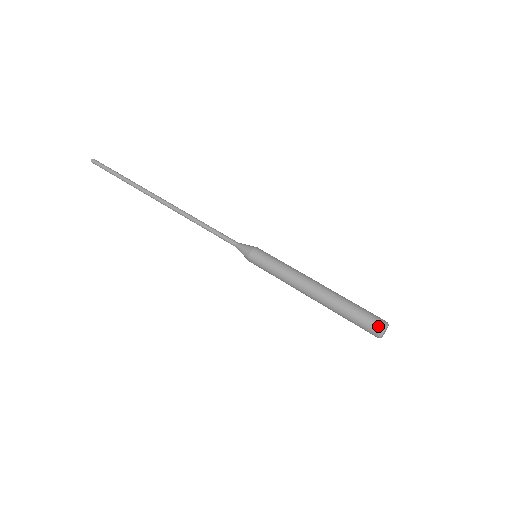
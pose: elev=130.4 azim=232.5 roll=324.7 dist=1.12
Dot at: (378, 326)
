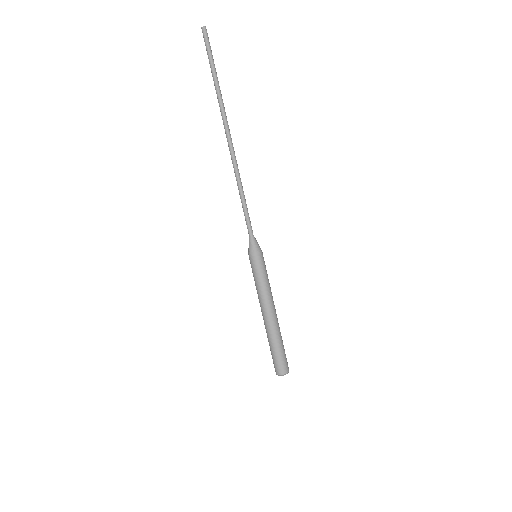
Dot at: (275, 370)
